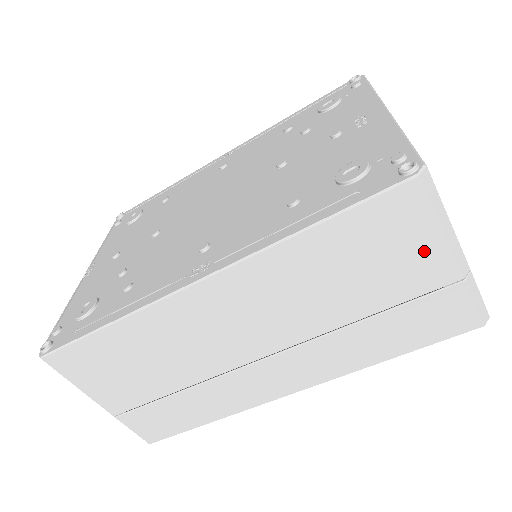
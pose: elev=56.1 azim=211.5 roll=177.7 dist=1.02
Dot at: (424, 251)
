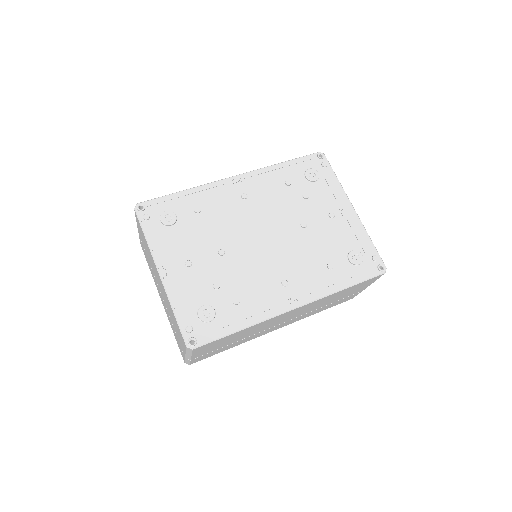
Dot at: (364, 287)
